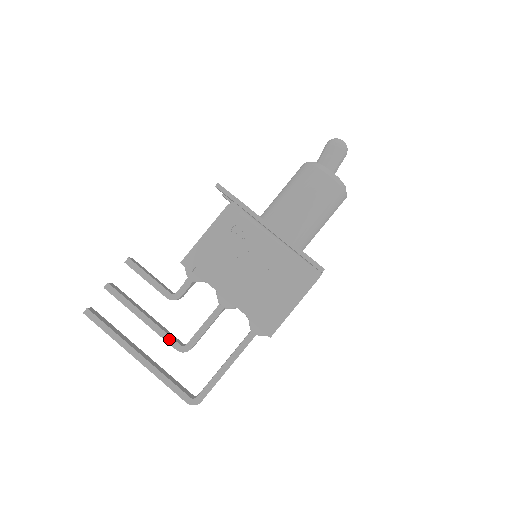
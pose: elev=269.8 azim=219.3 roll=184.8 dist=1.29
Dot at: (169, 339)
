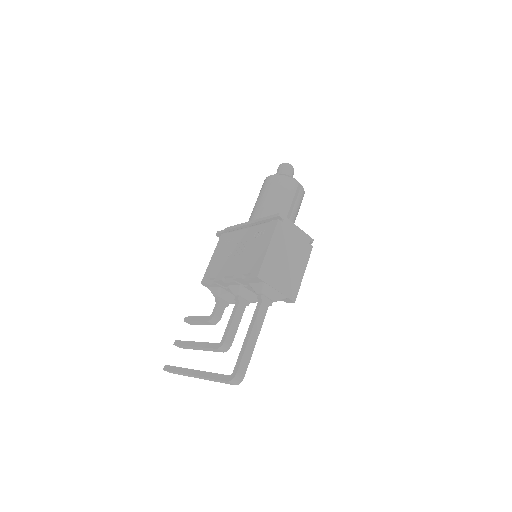
Dot at: (211, 345)
